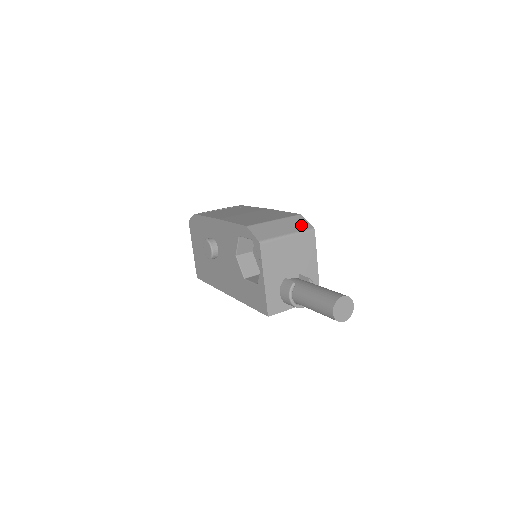
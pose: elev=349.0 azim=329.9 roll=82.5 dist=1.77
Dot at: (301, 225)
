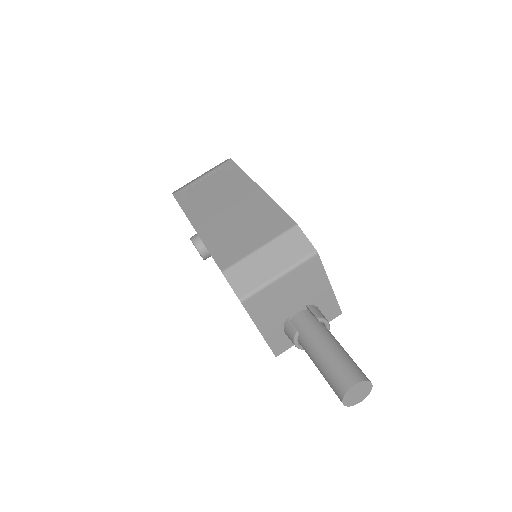
Dot at: (298, 249)
